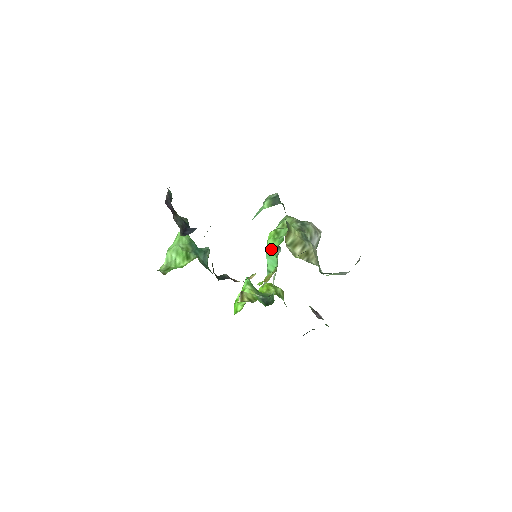
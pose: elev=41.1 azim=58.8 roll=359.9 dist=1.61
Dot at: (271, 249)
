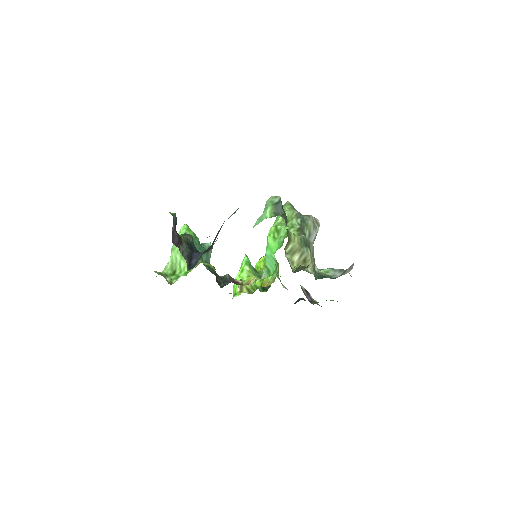
Dot at: (271, 250)
